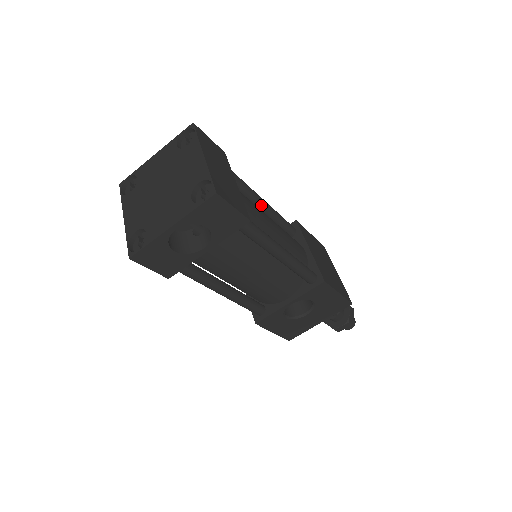
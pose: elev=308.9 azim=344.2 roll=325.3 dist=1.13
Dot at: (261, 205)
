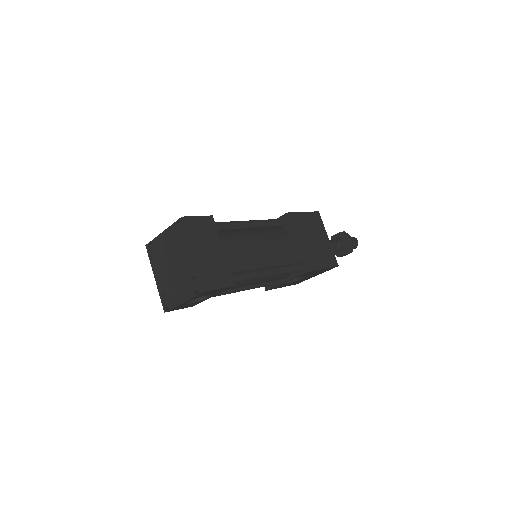
Dot at: (251, 228)
